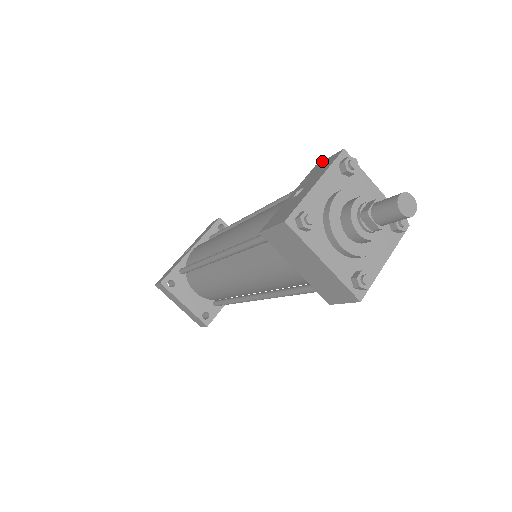
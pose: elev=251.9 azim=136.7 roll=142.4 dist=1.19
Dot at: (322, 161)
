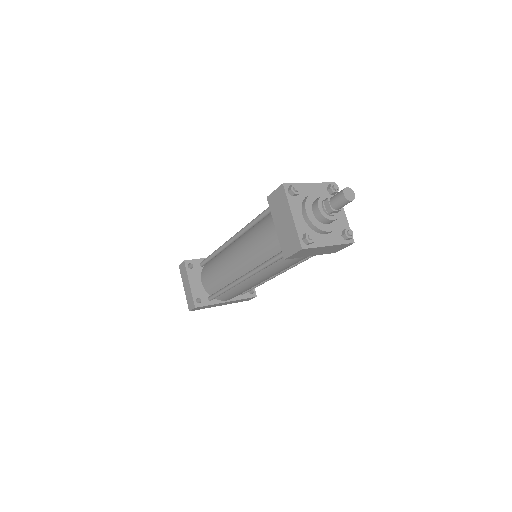
Dot at: occluded
